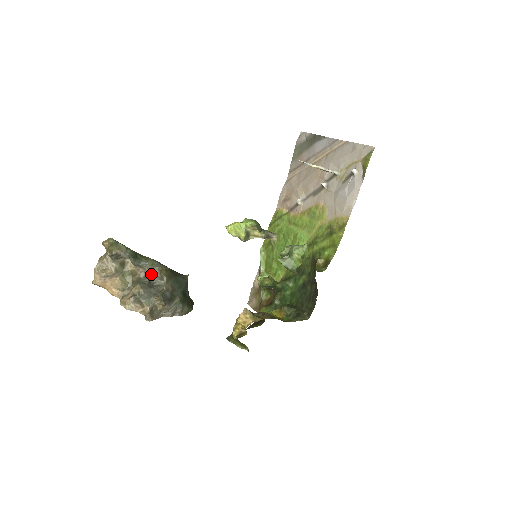
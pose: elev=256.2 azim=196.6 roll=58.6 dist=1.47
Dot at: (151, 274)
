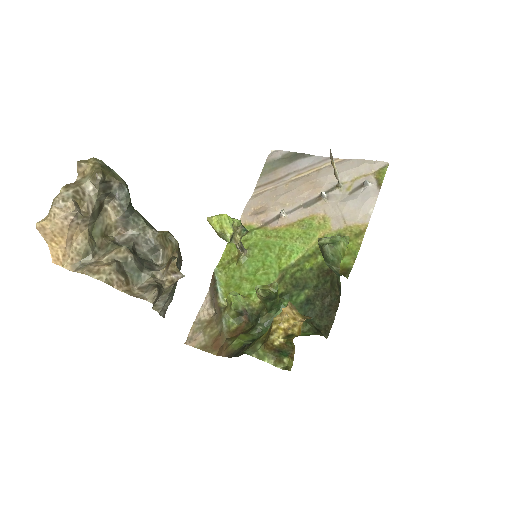
Dot at: (137, 239)
